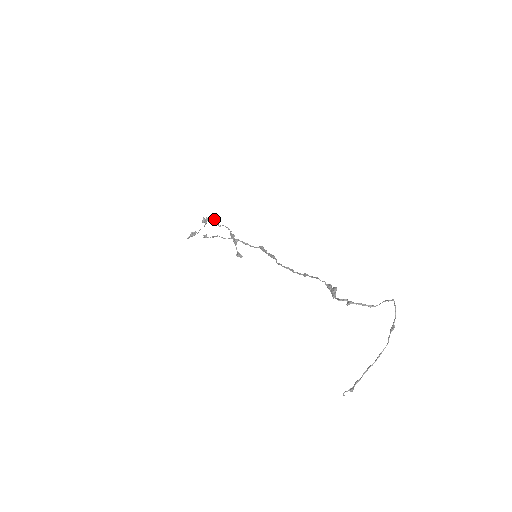
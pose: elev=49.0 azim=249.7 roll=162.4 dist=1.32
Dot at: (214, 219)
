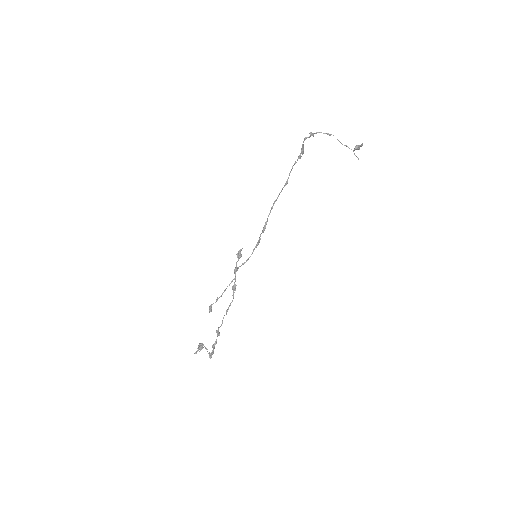
Dot at: (219, 334)
